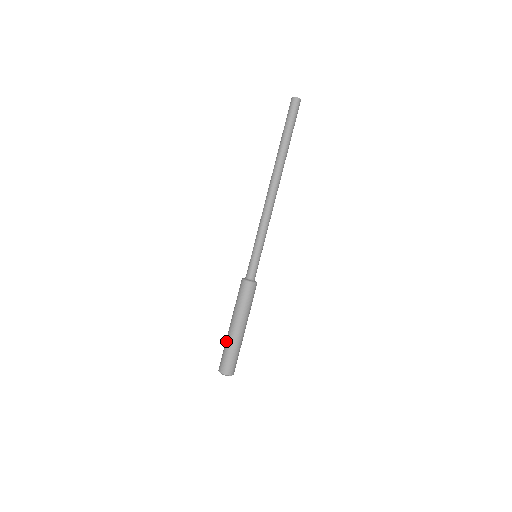
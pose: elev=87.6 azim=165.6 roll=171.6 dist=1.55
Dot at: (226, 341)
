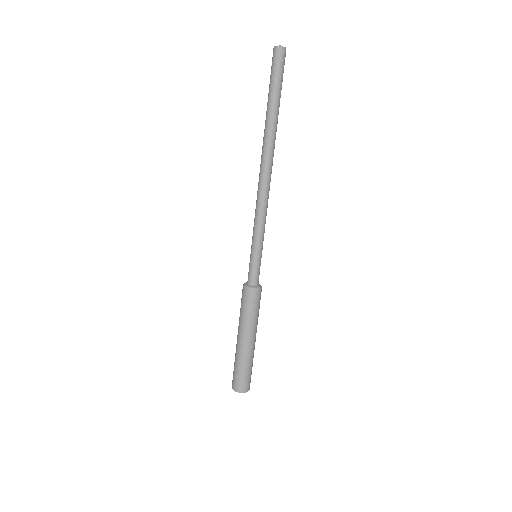
Dot at: (238, 358)
